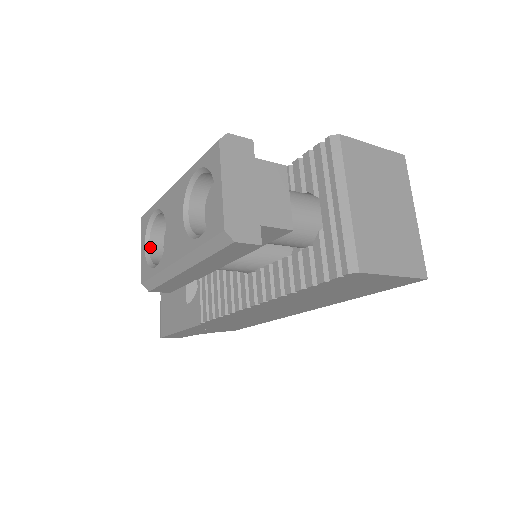
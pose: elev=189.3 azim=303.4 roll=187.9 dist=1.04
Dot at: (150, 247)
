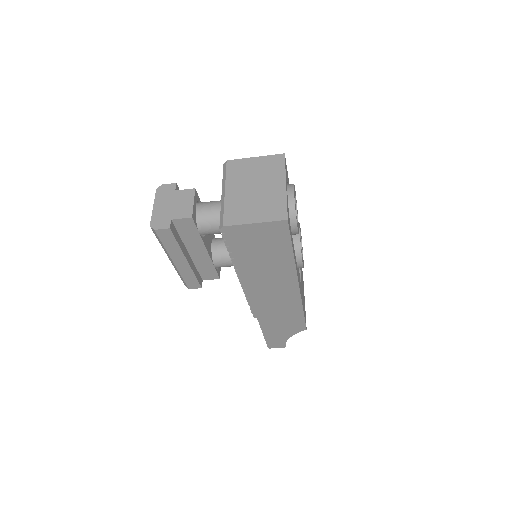
Dot at: occluded
